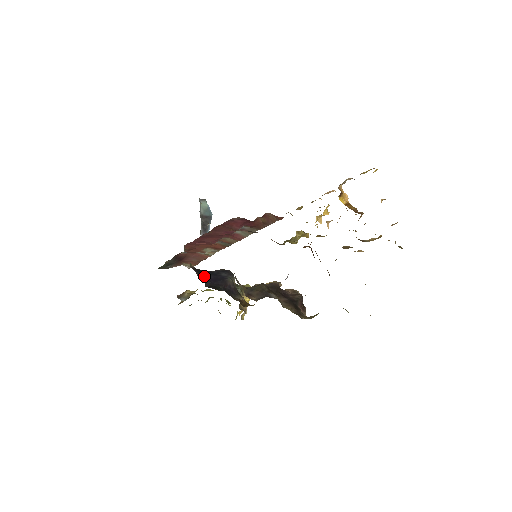
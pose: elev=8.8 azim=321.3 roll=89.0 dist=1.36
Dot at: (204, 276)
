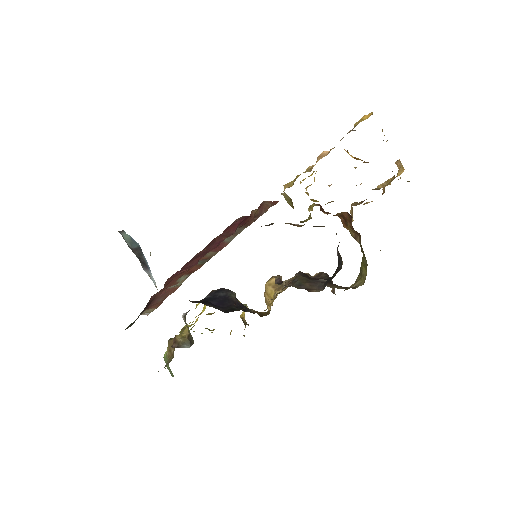
Dot at: (210, 304)
